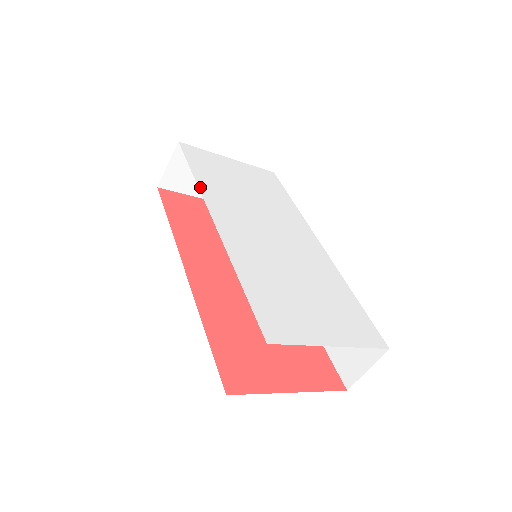
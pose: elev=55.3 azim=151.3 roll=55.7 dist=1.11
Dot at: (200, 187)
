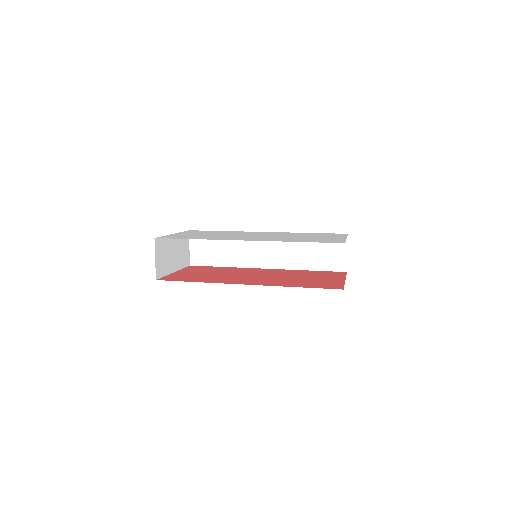
Dot at: (210, 239)
